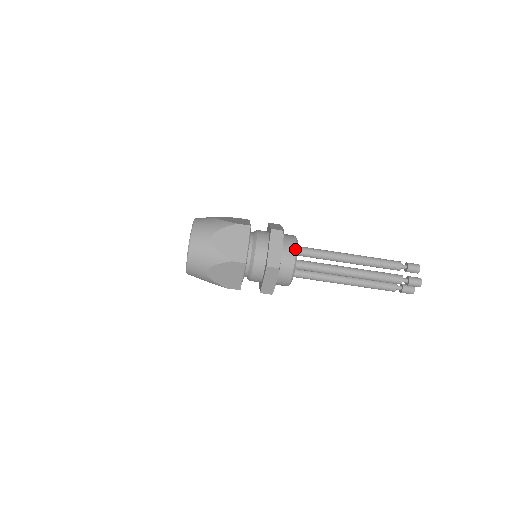
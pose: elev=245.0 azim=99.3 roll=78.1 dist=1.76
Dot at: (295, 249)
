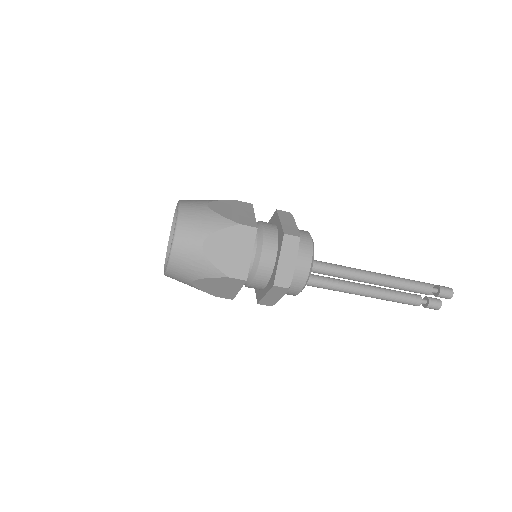
Dot at: (300, 291)
